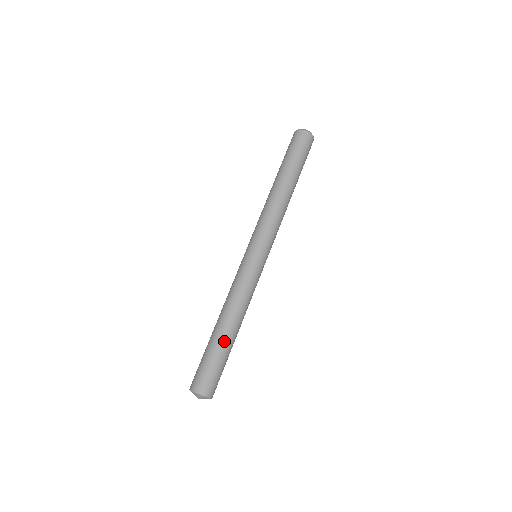
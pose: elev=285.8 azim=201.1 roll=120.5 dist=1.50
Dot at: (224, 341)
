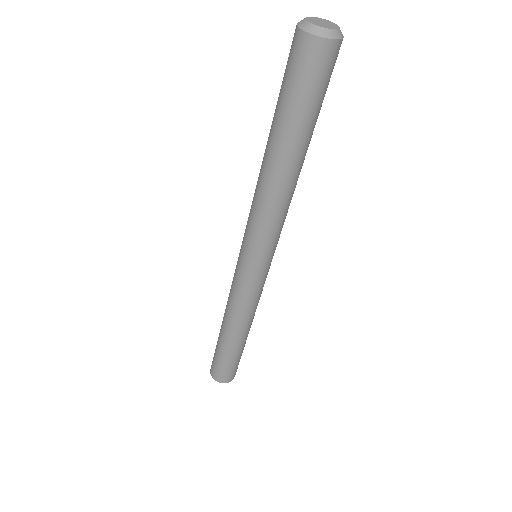
Dot at: (233, 348)
